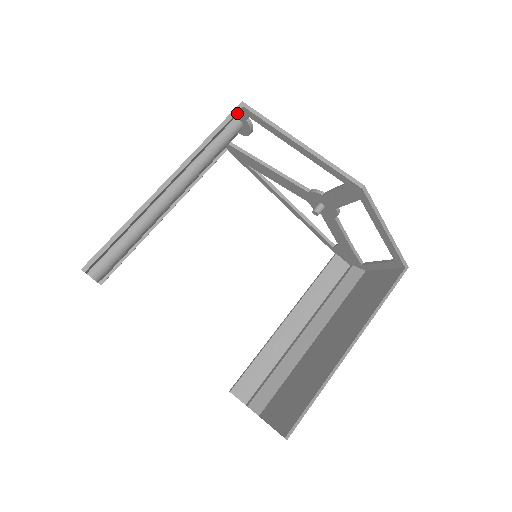
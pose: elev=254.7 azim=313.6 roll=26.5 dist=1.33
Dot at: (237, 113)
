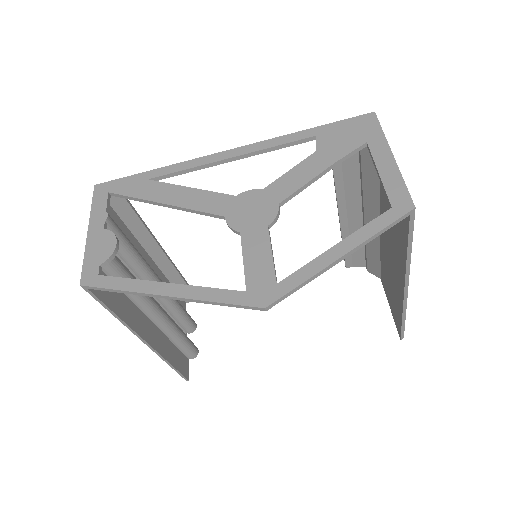
Dot at: occluded
